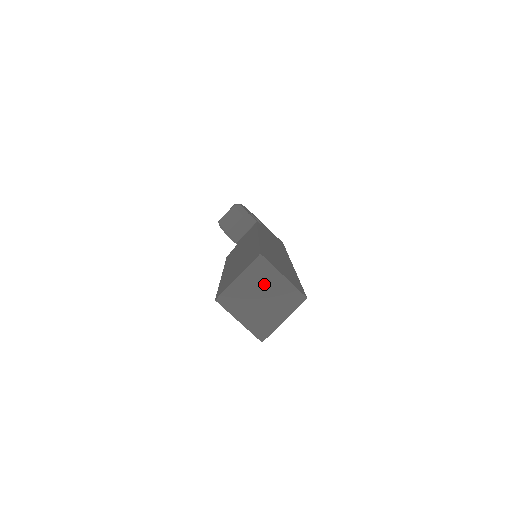
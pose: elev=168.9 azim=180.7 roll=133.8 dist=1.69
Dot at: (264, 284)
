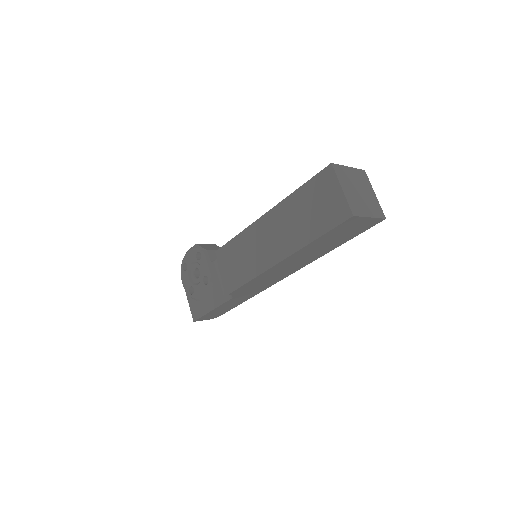
Dot at: (363, 186)
